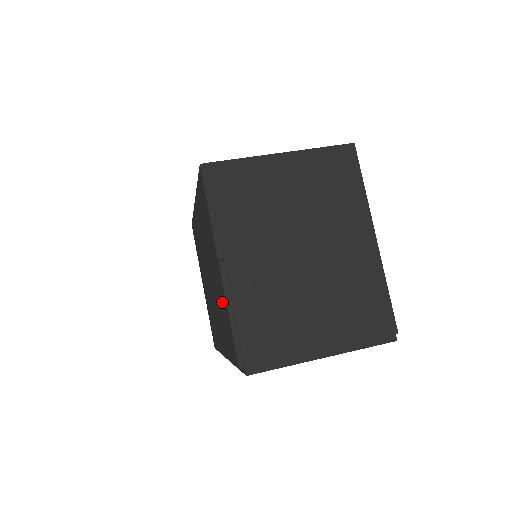
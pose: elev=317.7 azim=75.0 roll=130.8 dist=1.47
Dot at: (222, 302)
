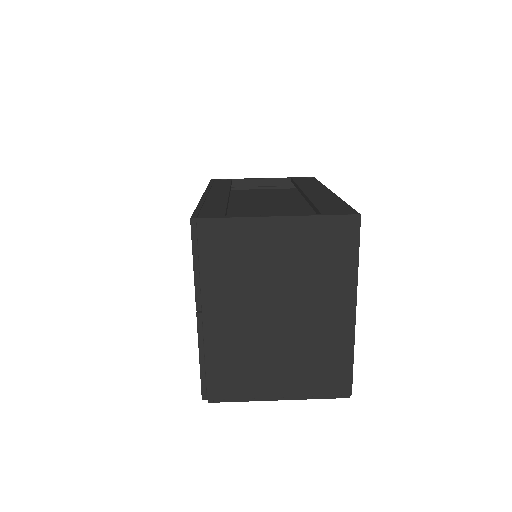
Dot at: occluded
